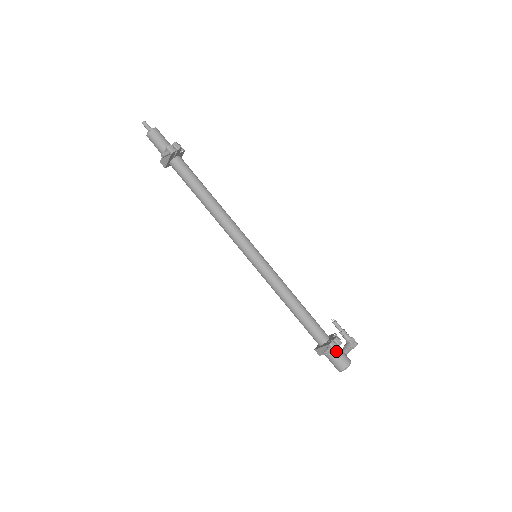
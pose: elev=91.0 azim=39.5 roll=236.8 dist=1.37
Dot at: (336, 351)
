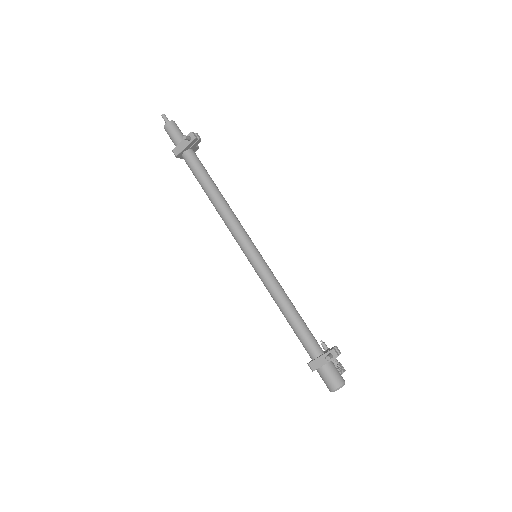
Dot at: (332, 365)
